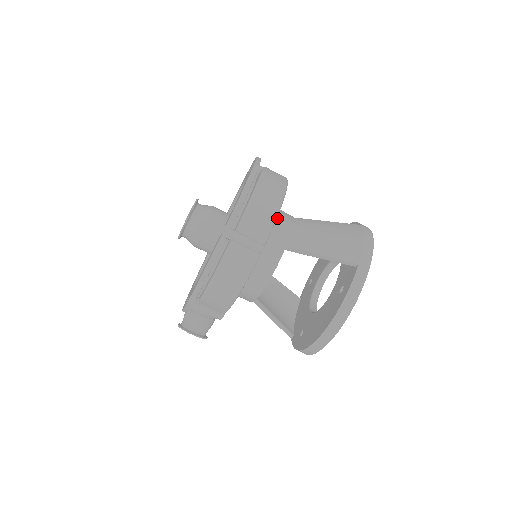
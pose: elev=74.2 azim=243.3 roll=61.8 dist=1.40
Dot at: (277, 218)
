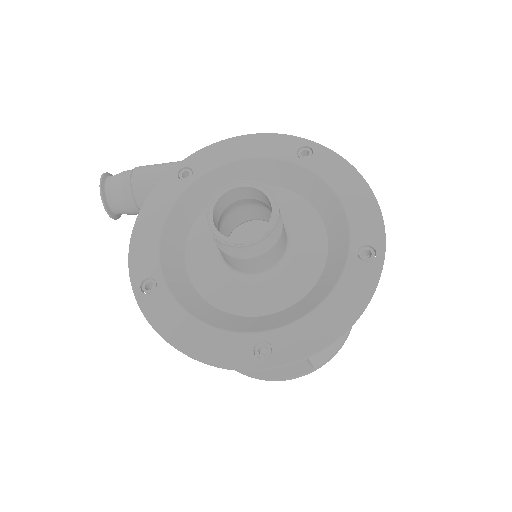
Dot at: occluded
